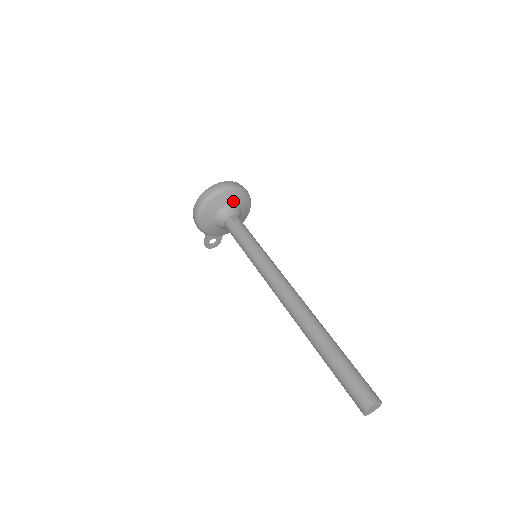
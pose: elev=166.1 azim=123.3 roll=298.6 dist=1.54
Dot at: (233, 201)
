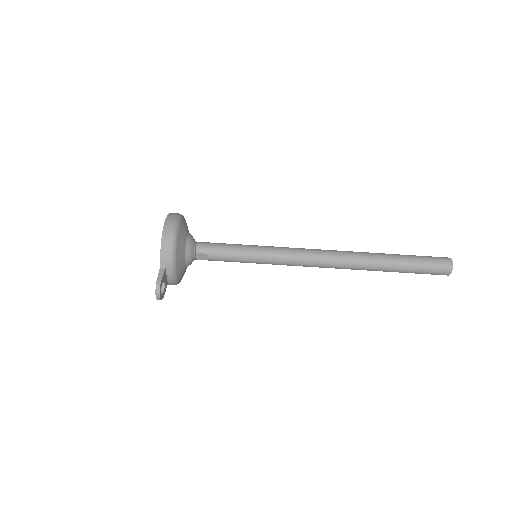
Dot at: occluded
